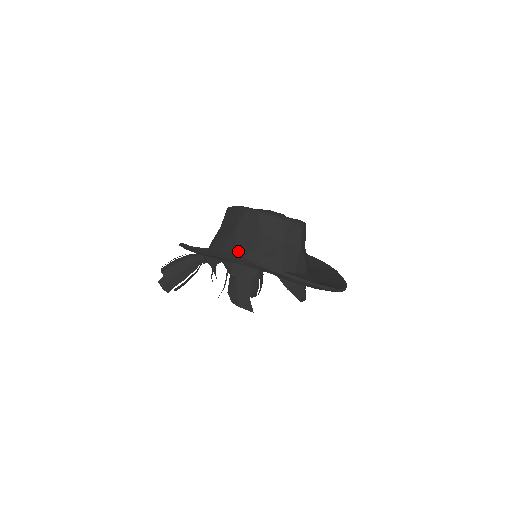
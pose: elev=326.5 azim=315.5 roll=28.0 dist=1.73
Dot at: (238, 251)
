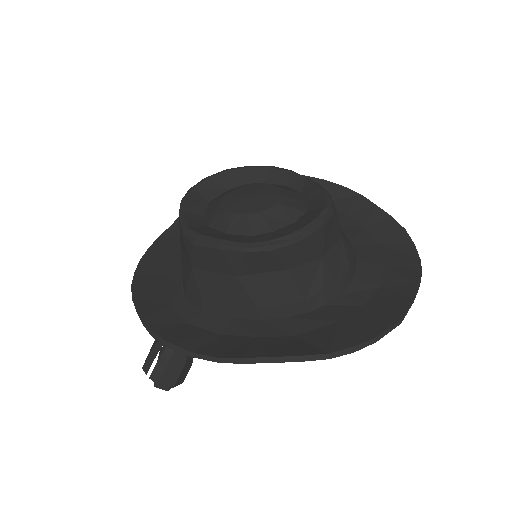
Dot at: (263, 309)
